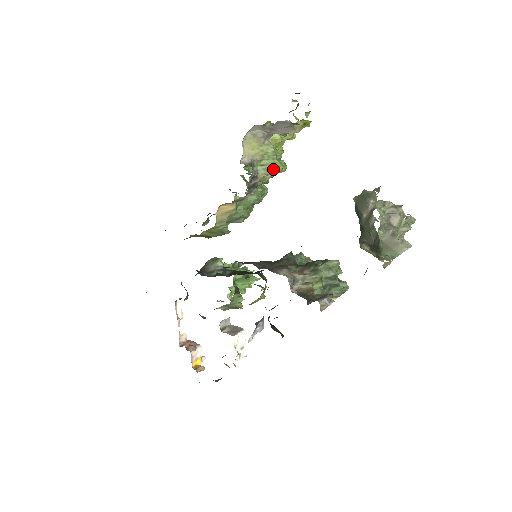
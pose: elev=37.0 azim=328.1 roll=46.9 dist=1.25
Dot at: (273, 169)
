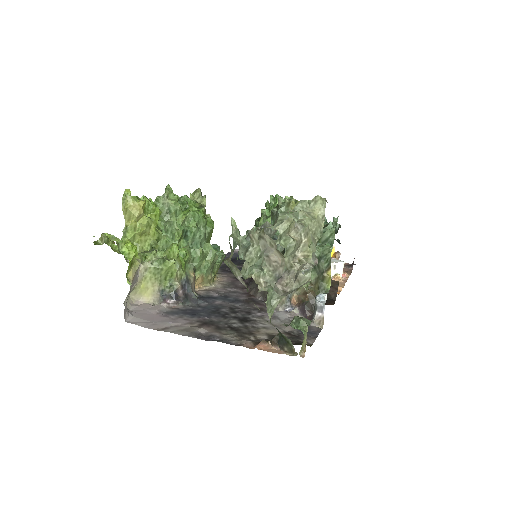
Dot at: (172, 271)
